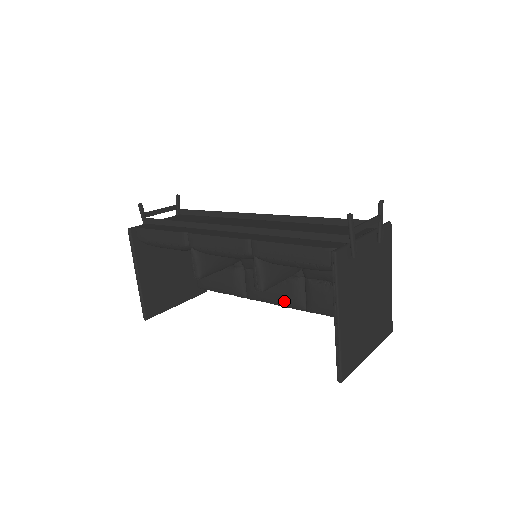
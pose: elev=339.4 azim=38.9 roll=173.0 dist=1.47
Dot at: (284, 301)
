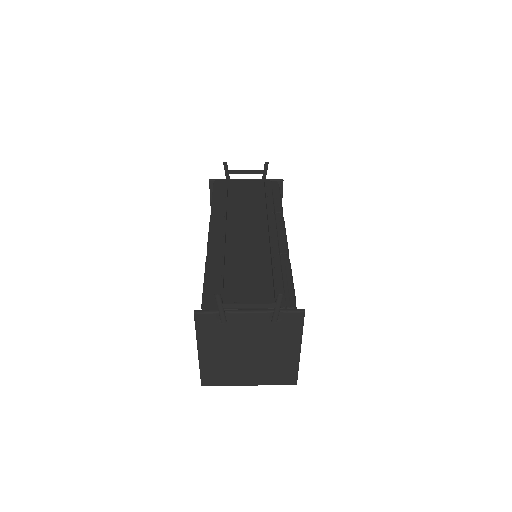
Dot at: occluded
